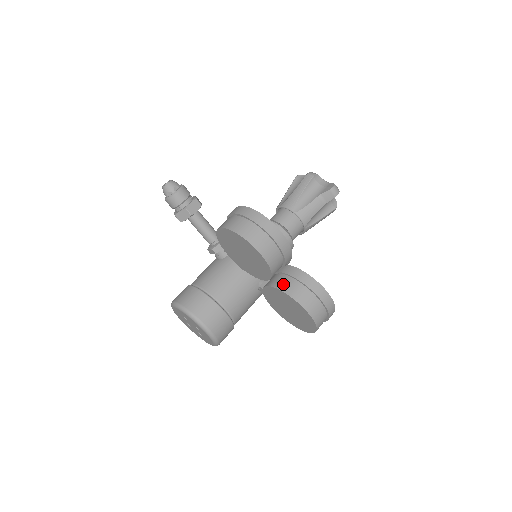
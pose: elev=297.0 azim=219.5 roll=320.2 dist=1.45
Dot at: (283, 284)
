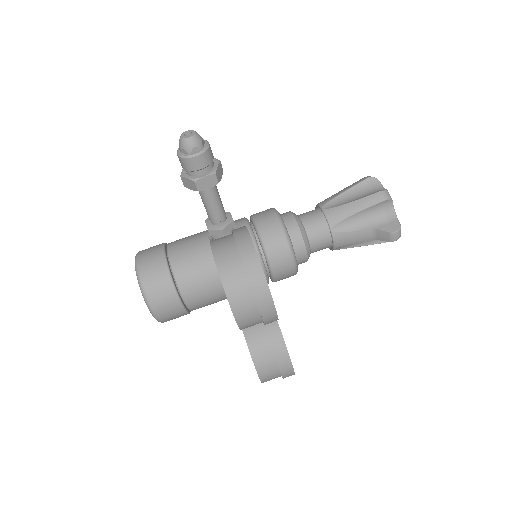
Dot at: (252, 332)
